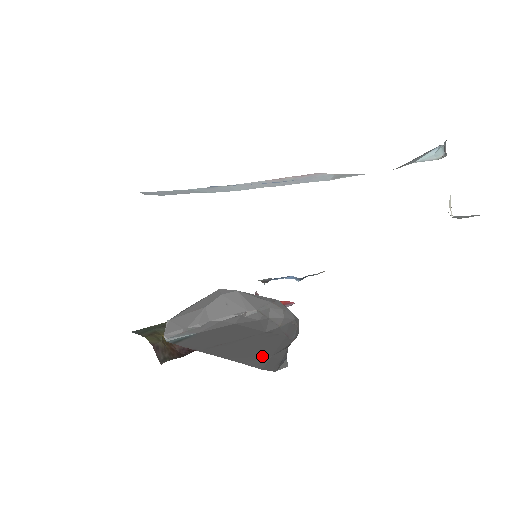
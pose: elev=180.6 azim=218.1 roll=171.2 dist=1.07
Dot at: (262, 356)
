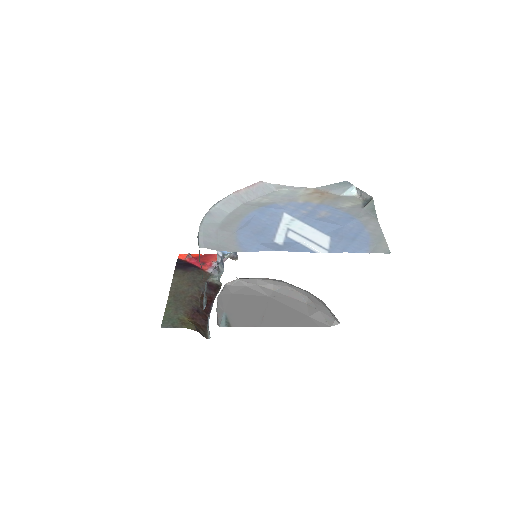
Dot at: (305, 318)
